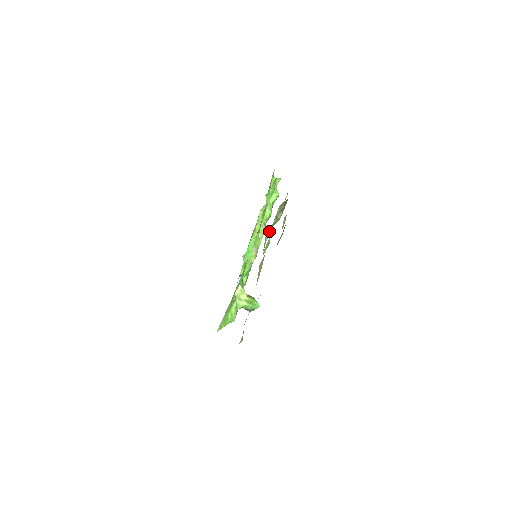
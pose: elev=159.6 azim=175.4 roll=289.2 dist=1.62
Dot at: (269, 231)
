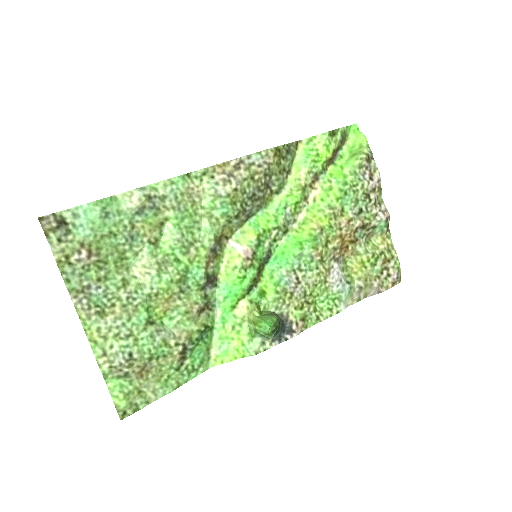
Dot at: (204, 217)
